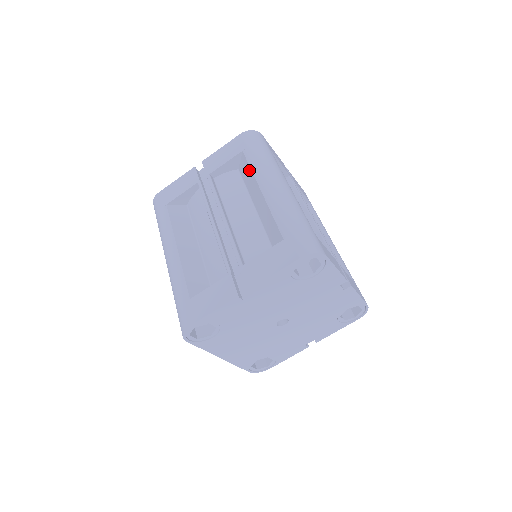
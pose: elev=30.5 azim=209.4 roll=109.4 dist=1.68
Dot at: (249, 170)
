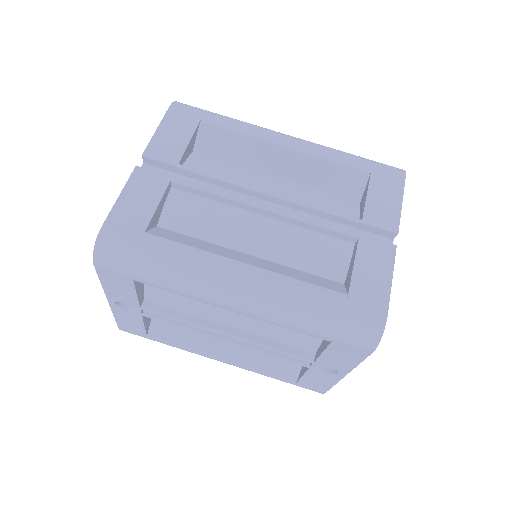
Dot at: (234, 137)
